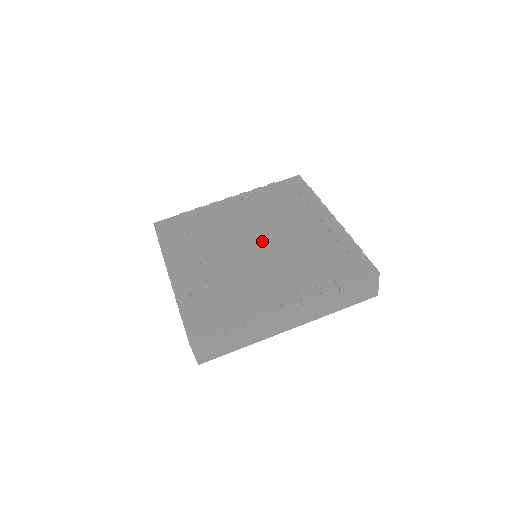
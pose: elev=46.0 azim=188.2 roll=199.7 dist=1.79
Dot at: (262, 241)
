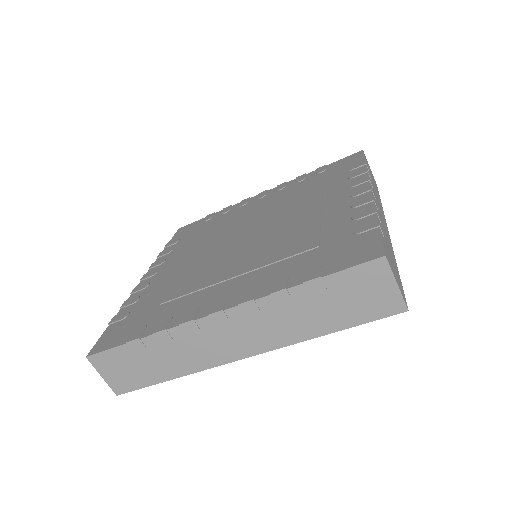
Dot at: (257, 231)
